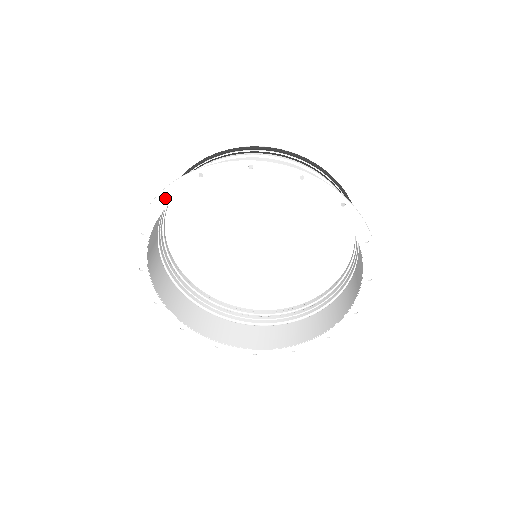
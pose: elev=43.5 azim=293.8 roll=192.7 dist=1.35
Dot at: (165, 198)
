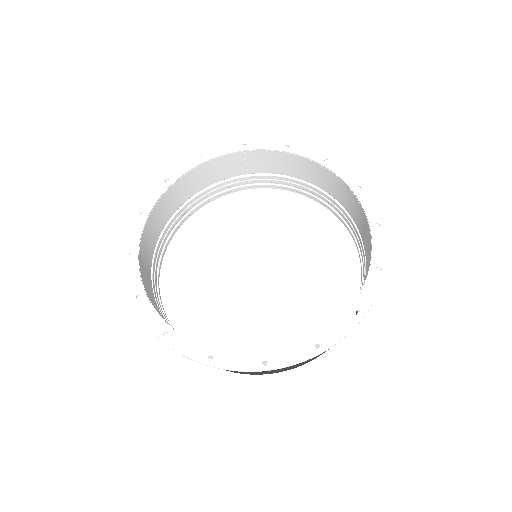
Dot at: (205, 157)
